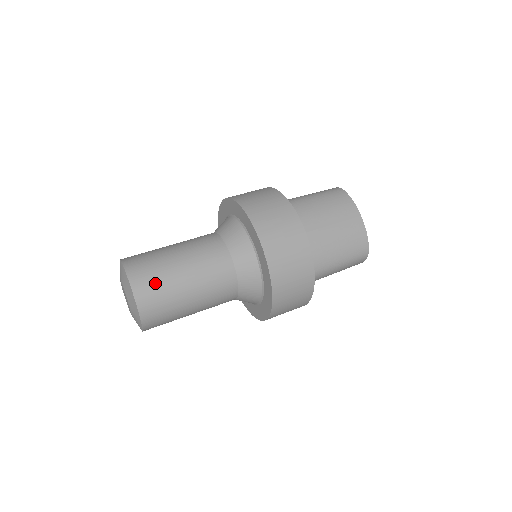
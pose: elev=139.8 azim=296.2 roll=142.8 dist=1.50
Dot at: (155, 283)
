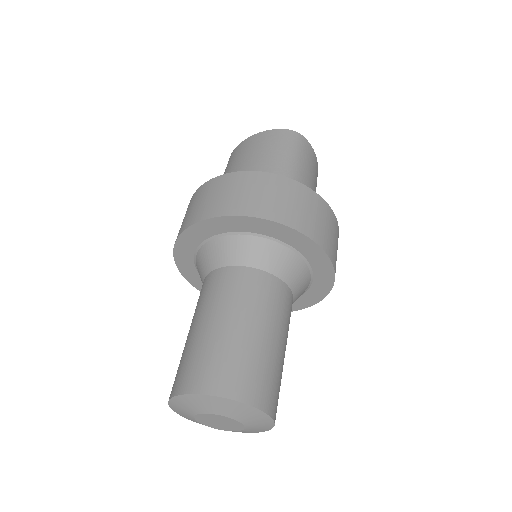
Dot at: occluded
